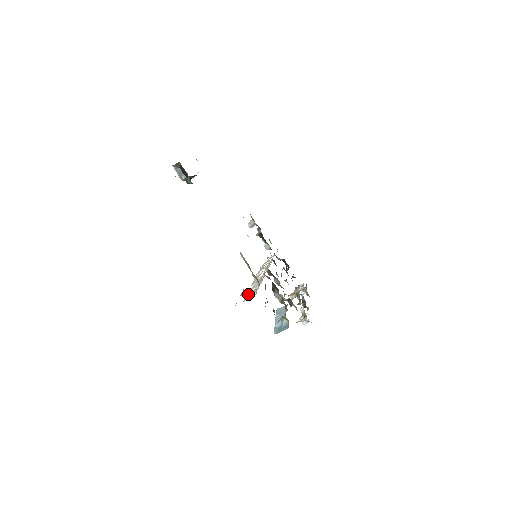
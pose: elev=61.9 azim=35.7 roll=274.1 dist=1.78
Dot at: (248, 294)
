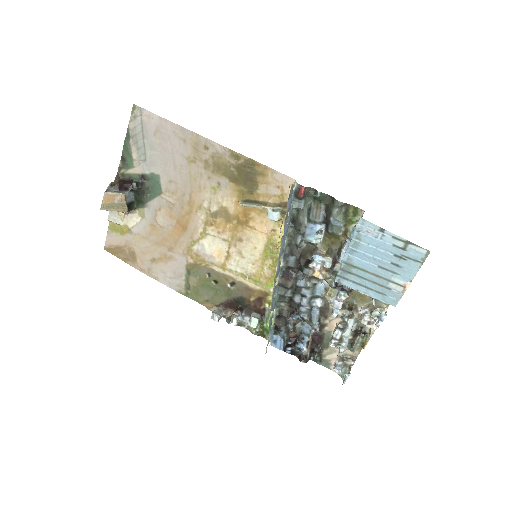
Dot at: (288, 202)
